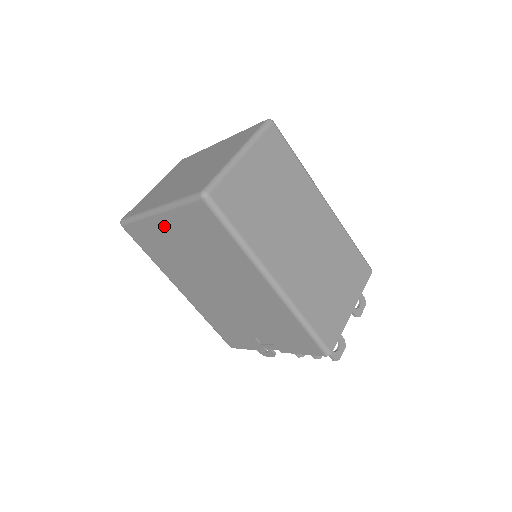
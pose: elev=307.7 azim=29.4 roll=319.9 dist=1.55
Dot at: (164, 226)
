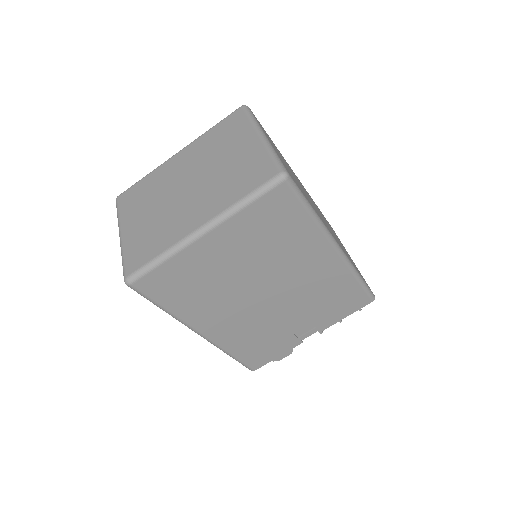
Dot at: (211, 247)
